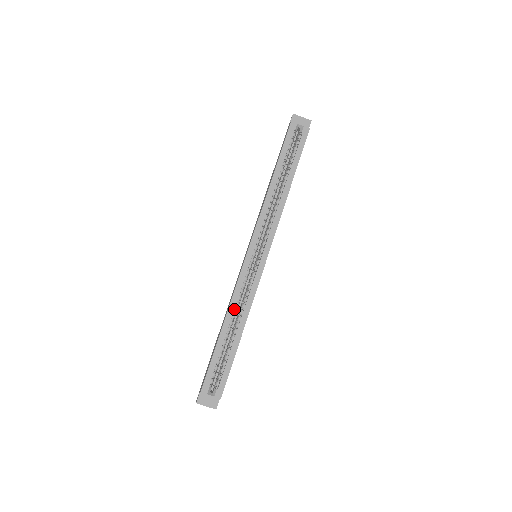
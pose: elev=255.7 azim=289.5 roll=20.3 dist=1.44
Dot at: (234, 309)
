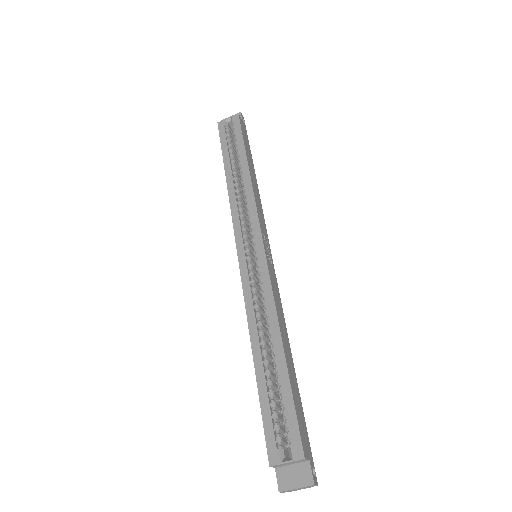
Dot at: (256, 324)
